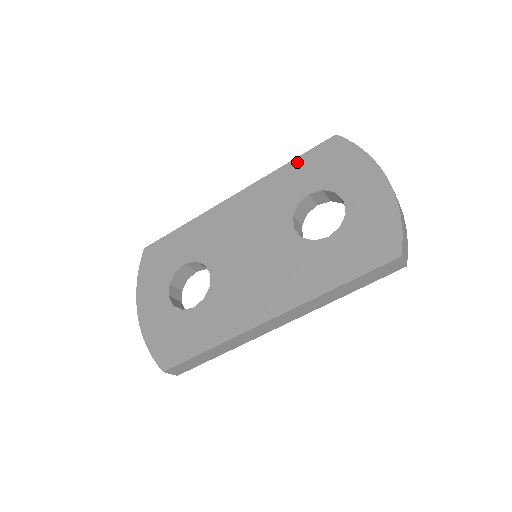
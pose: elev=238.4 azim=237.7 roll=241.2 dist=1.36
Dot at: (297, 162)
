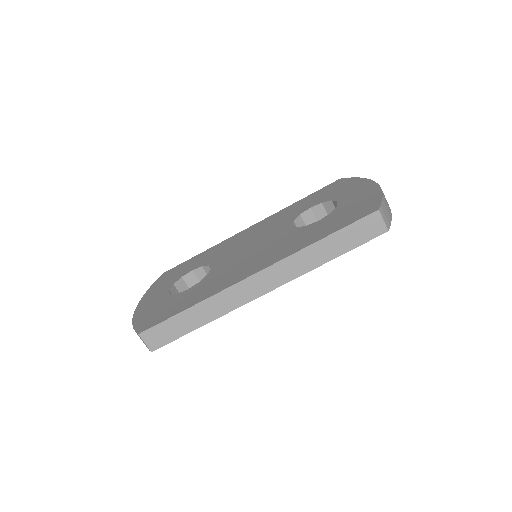
Dot at: (306, 198)
